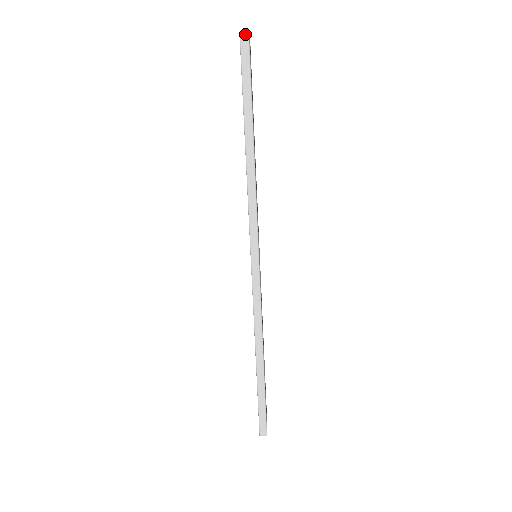
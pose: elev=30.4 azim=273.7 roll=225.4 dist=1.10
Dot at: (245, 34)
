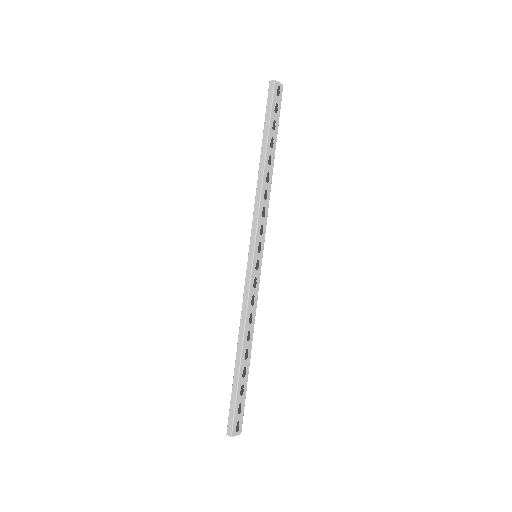
Dot at: (273, 80)
